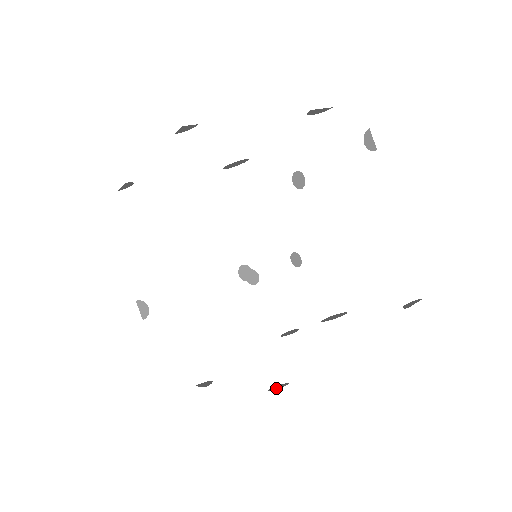
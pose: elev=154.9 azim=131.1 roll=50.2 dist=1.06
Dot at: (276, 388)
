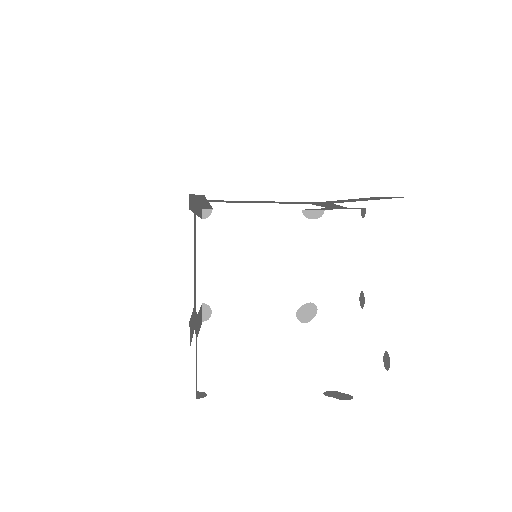
Dot at: occluded
